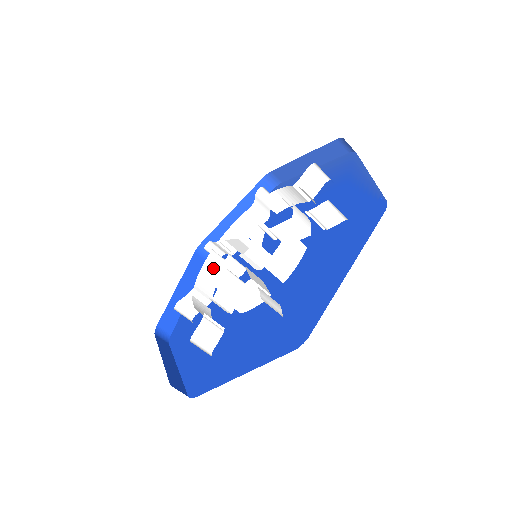
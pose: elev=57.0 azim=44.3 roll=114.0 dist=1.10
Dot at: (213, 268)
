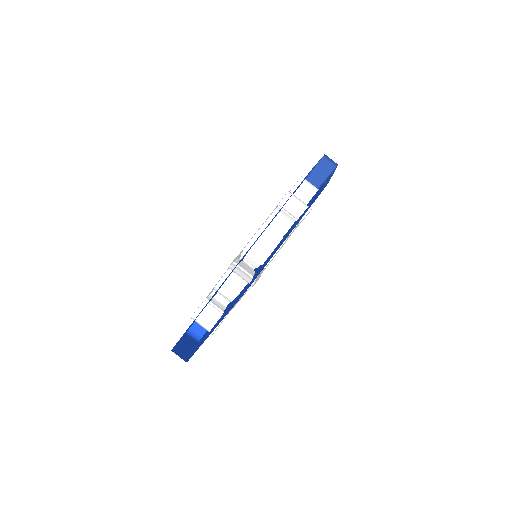
Dot at: occluded
